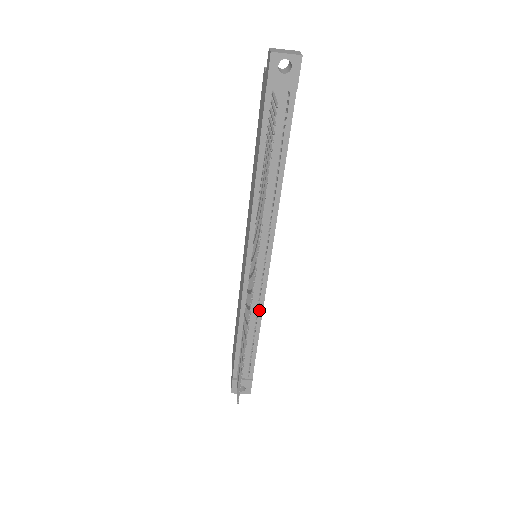
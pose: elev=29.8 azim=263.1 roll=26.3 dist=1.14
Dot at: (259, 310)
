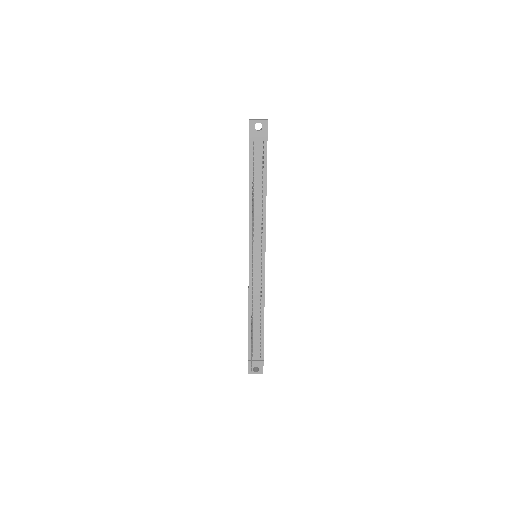
Dot at: (262, 297)
